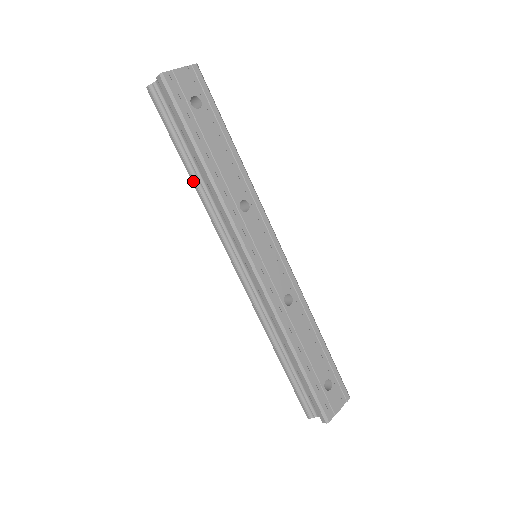
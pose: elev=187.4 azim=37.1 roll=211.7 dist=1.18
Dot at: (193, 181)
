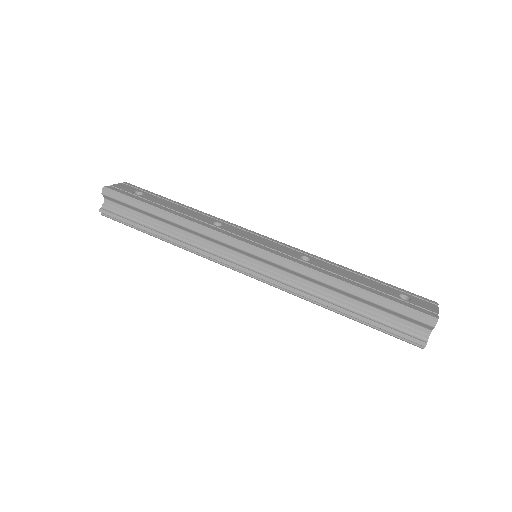
Dot at: (169, 239)
